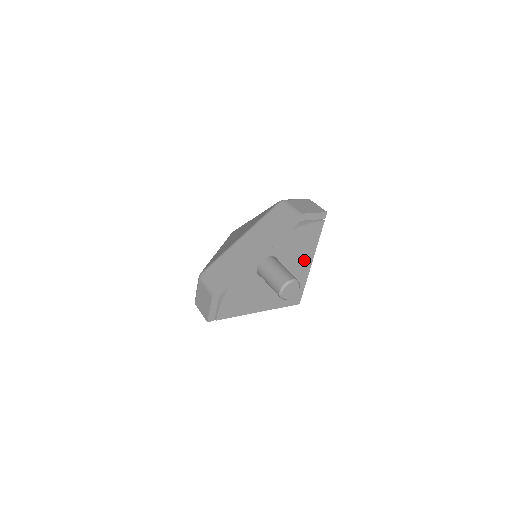
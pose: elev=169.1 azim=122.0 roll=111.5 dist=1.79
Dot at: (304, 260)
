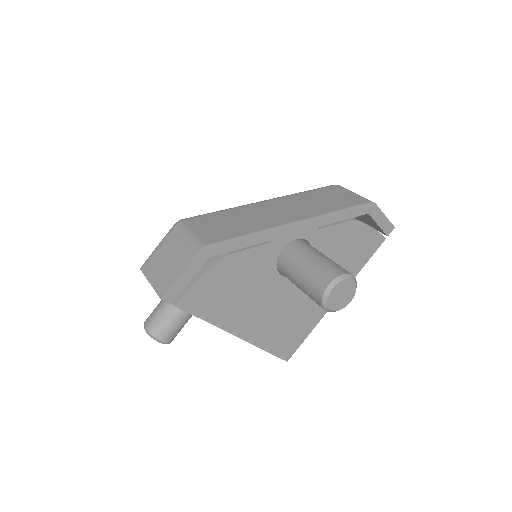
Dot at: occluded
